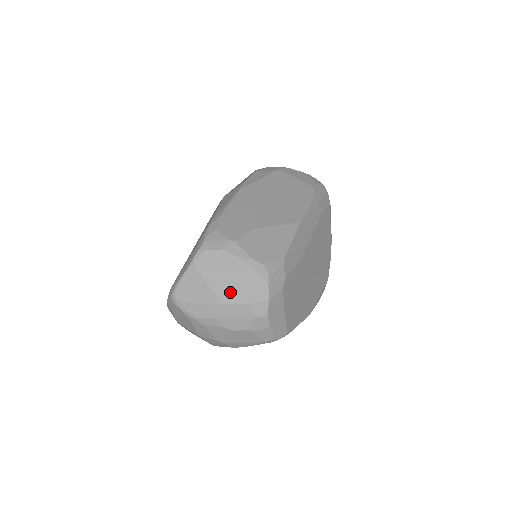
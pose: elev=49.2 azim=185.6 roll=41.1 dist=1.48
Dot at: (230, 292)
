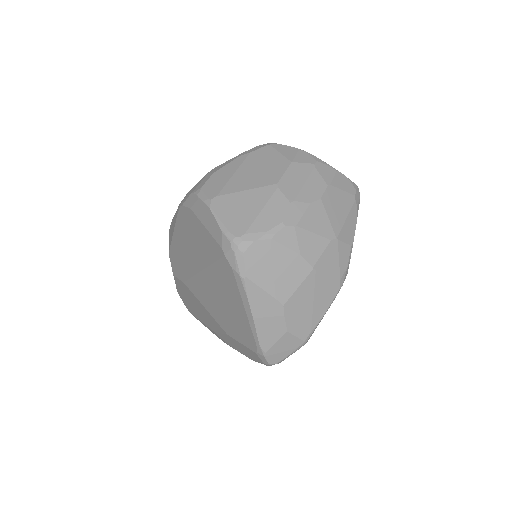
Dot at: (267, 173)
